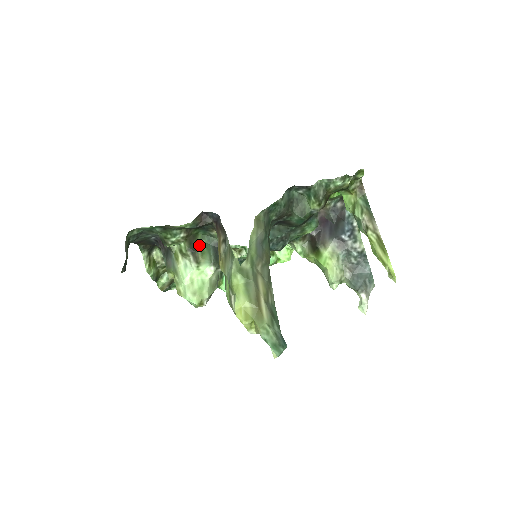
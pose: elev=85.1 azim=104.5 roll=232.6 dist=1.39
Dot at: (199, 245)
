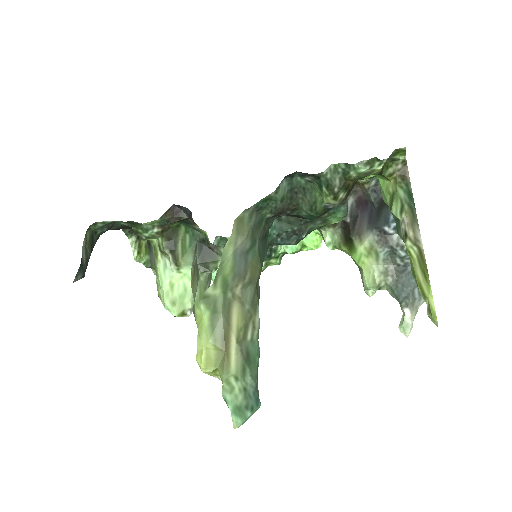
Dot at: (181, 241)
